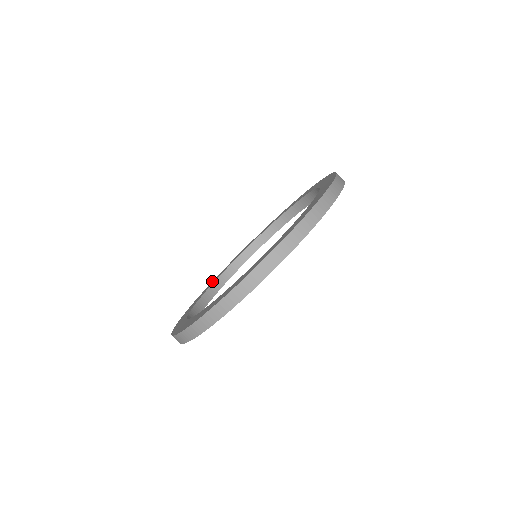
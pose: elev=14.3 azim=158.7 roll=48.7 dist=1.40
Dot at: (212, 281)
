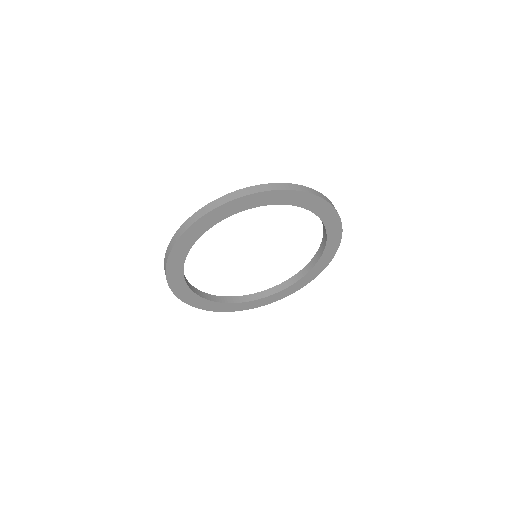
Dot at: occluded
